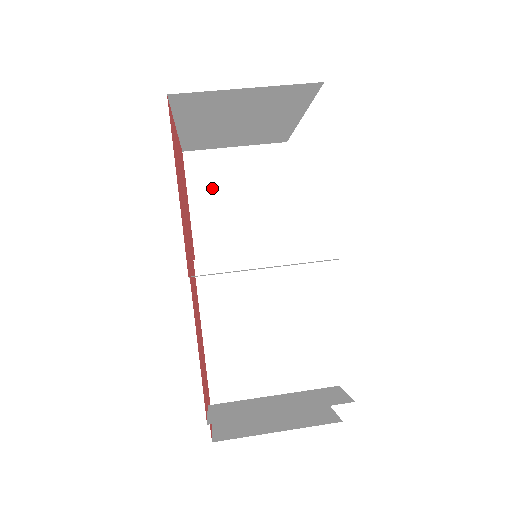
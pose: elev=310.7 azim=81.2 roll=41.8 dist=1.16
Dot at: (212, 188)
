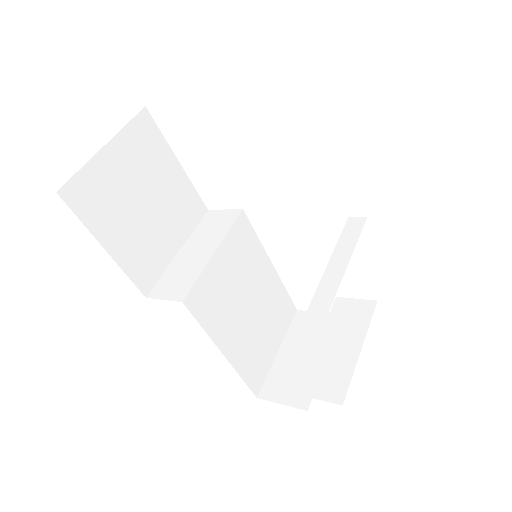
Dot at: (113, 212)
